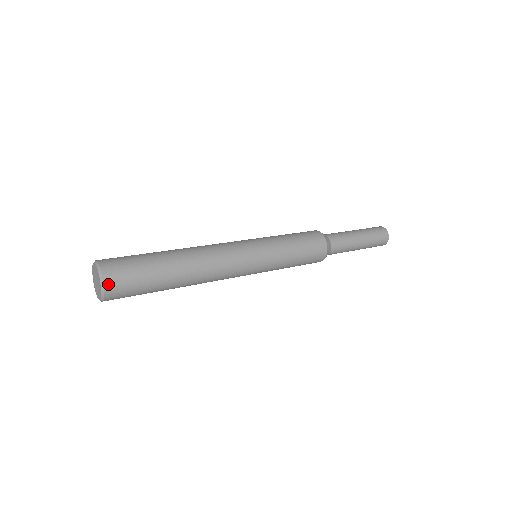
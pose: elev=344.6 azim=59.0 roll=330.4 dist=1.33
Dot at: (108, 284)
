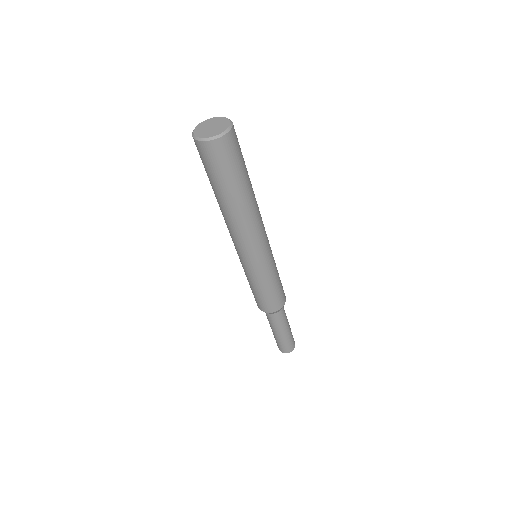
Dot at: occluded
